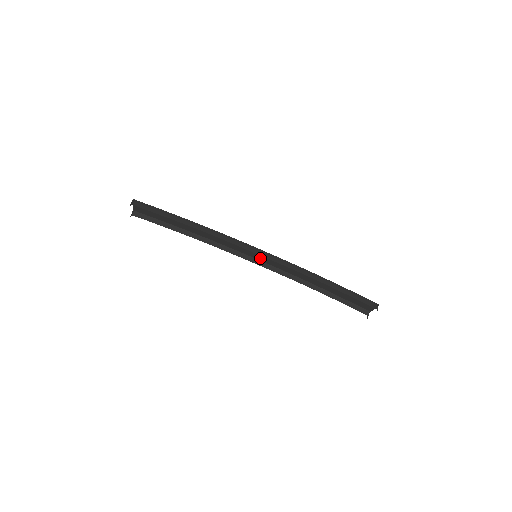
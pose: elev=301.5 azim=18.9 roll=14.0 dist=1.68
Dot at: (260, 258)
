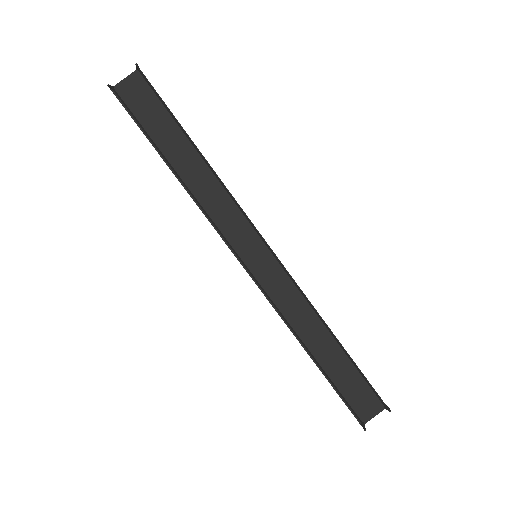
Dot at: (254, 266)
